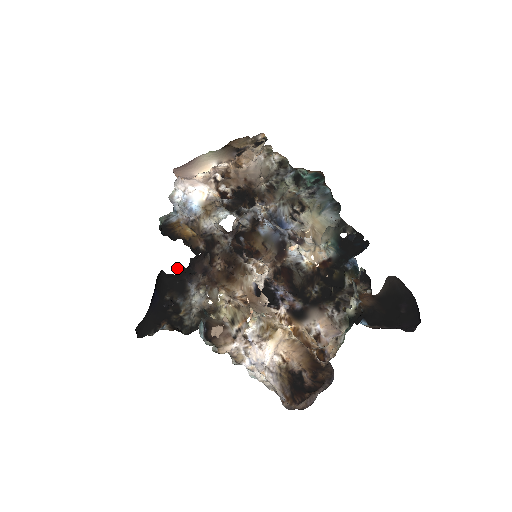
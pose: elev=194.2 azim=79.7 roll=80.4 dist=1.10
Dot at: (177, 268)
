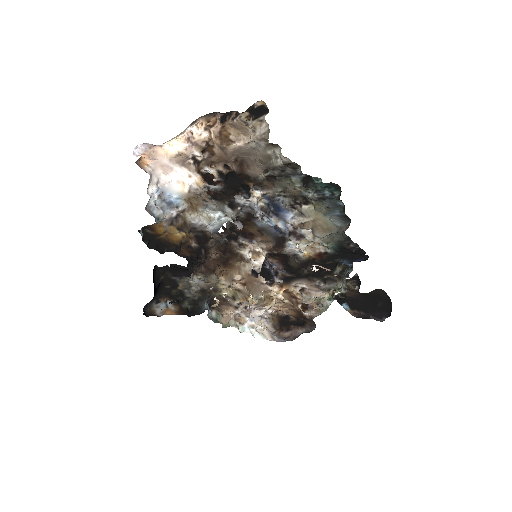
Dot at: (172, 268)
